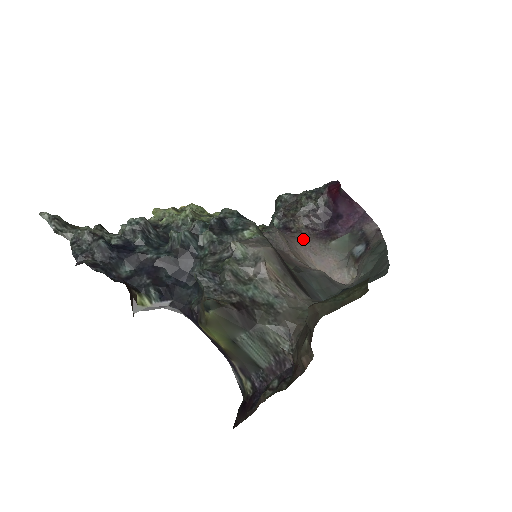
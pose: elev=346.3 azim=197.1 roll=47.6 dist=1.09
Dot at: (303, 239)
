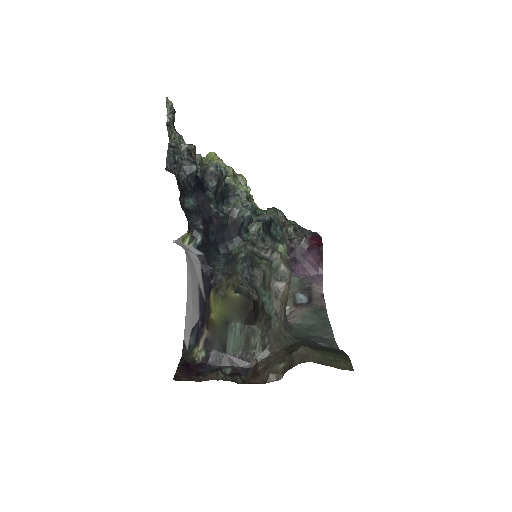
Dot at: occluded
